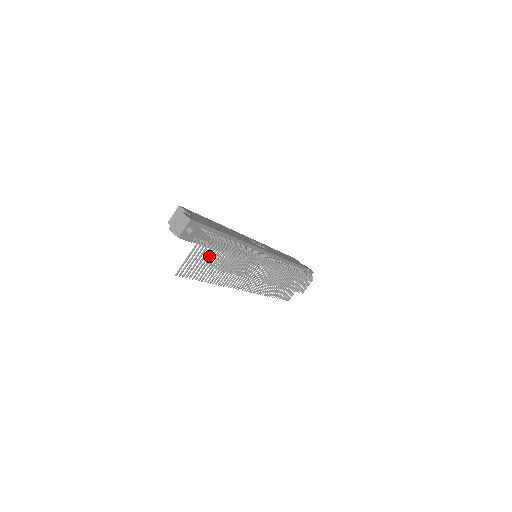
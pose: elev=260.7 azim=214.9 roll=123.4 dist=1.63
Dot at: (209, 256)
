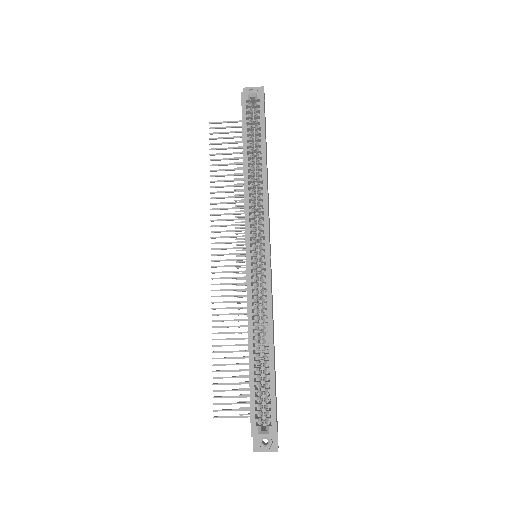
Dot at: occluded
